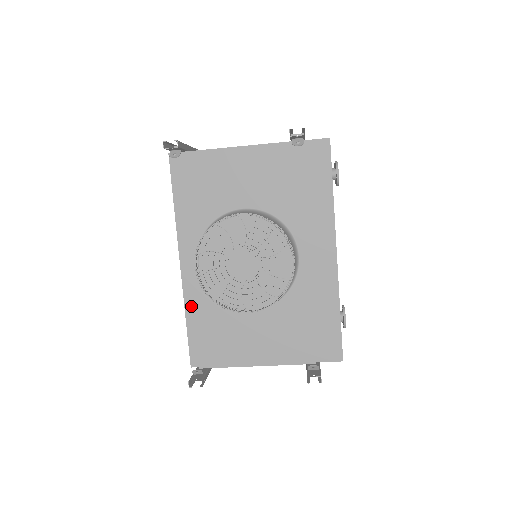
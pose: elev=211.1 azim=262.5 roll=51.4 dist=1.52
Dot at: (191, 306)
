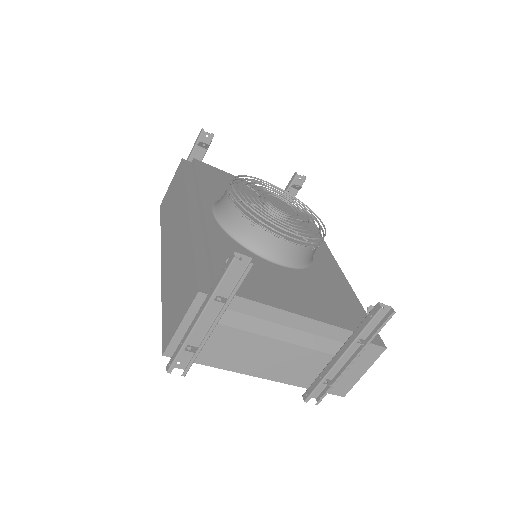
Dot at: (200, 240)
